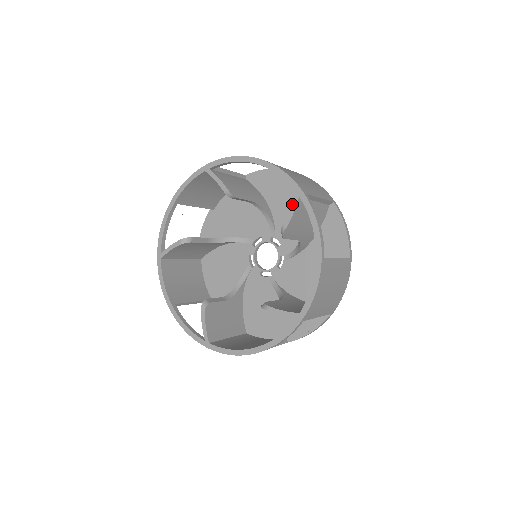
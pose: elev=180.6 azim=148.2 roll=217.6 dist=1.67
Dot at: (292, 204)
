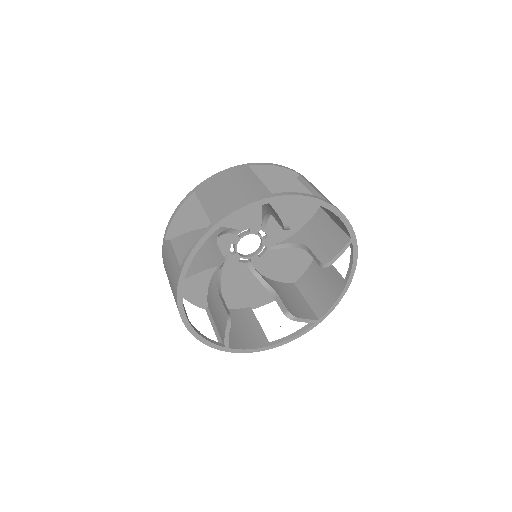
Dot at: (344, 247)
